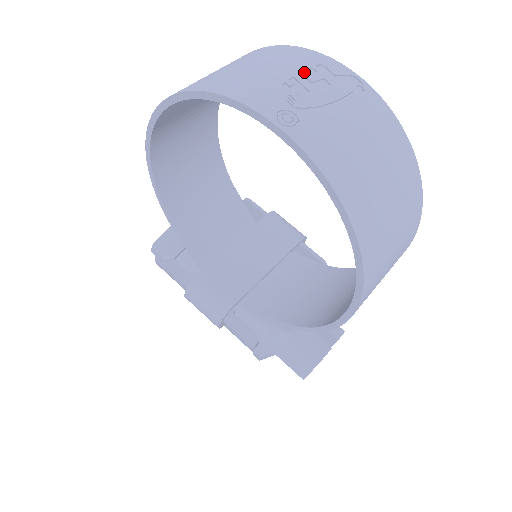
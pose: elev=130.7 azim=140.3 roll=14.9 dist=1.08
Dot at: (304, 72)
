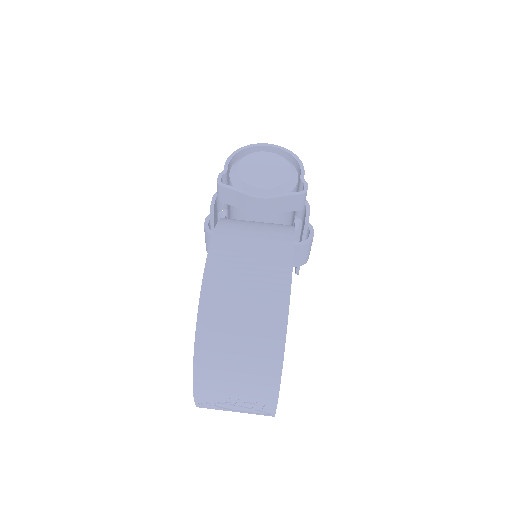
Dot at: (250, 400)
